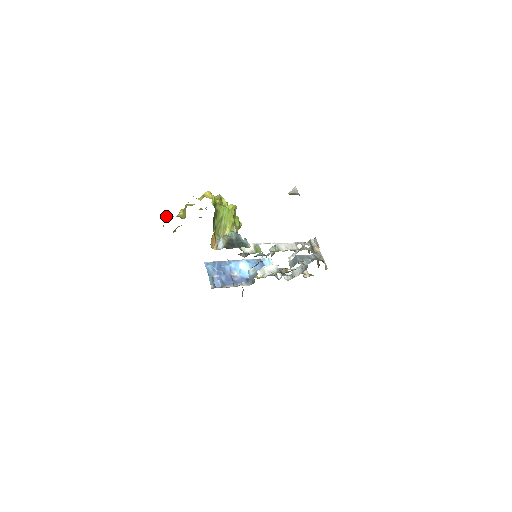
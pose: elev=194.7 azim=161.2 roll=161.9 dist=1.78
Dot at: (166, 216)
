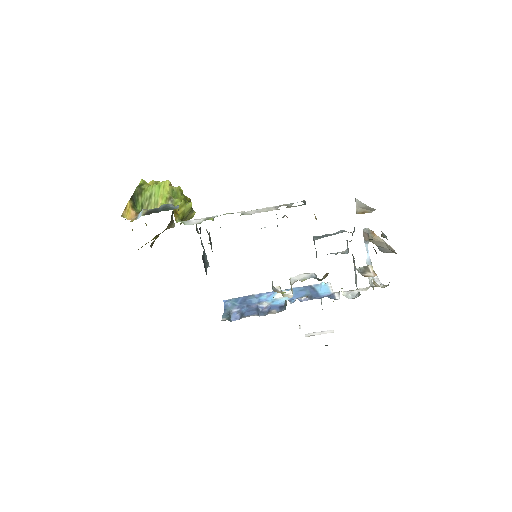
Dot at: occluded
